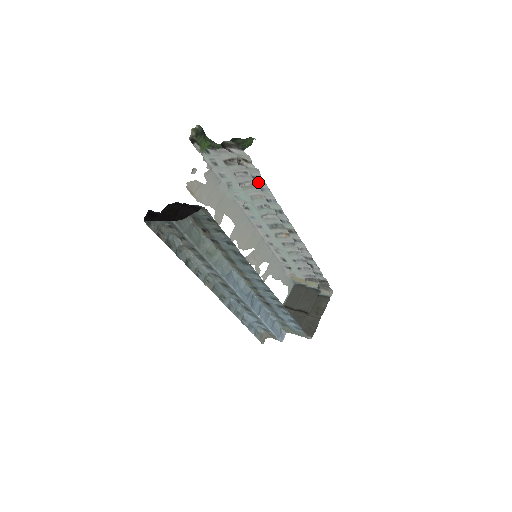
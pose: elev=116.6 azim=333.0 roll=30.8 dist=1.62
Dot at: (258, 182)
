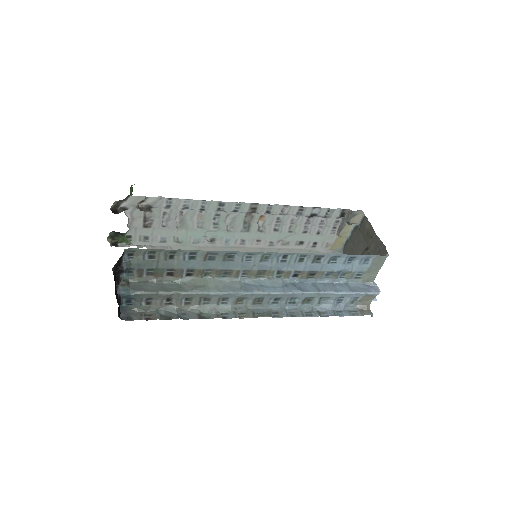
Dot at: (175, 206)
